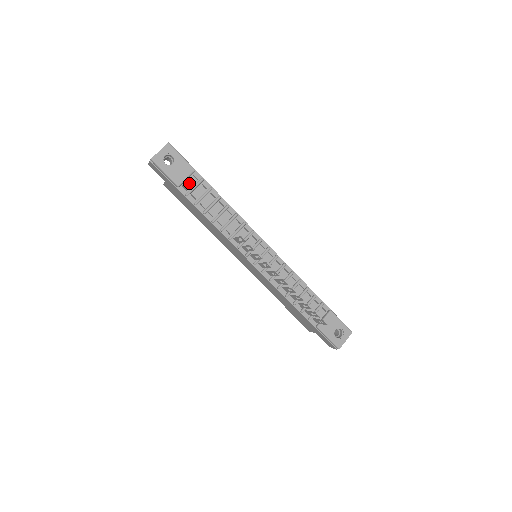
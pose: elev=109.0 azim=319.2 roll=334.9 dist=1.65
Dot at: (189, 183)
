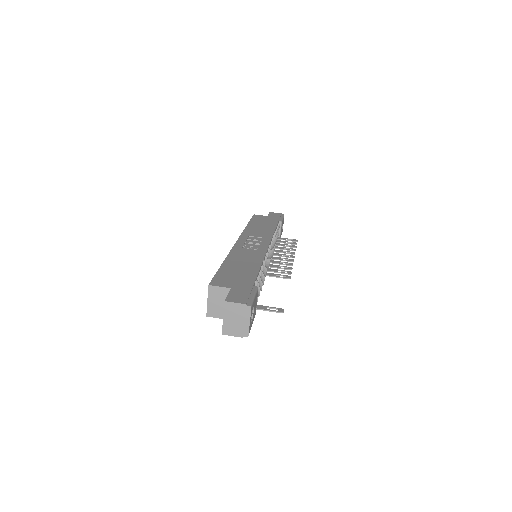
Dot at: occluded
